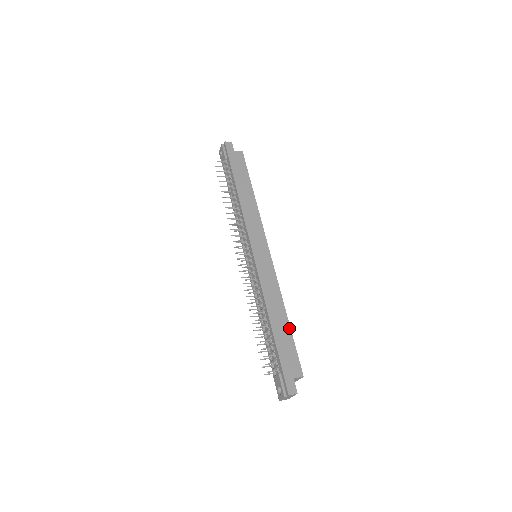
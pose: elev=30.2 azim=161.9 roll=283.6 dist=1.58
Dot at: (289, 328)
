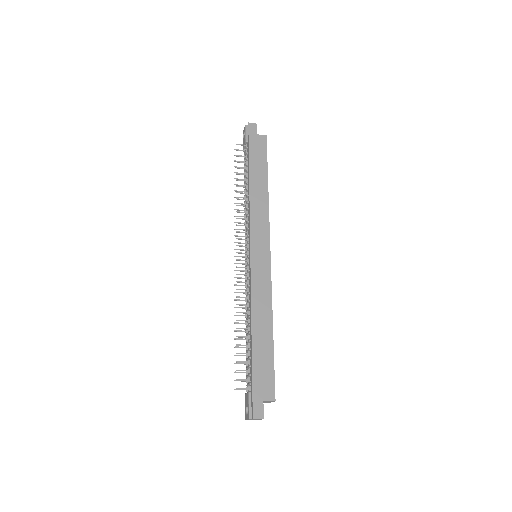
Dot at: (272, 344)
